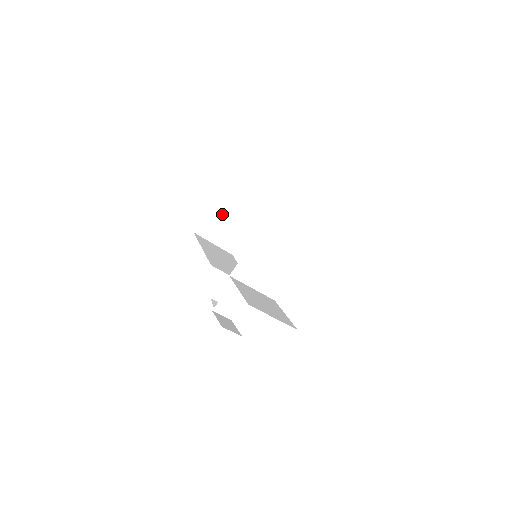
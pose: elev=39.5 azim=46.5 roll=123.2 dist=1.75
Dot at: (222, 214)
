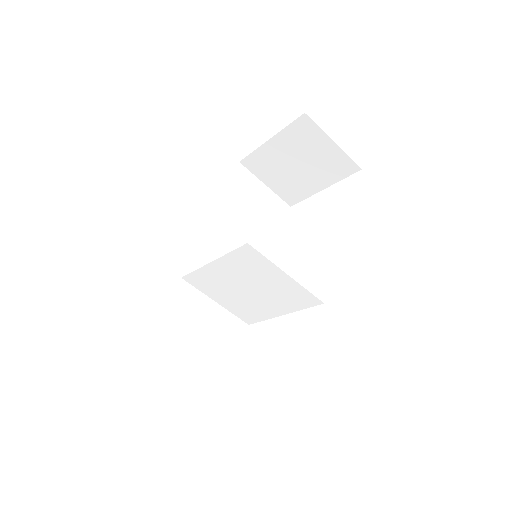
Dot at: (280, 155)
